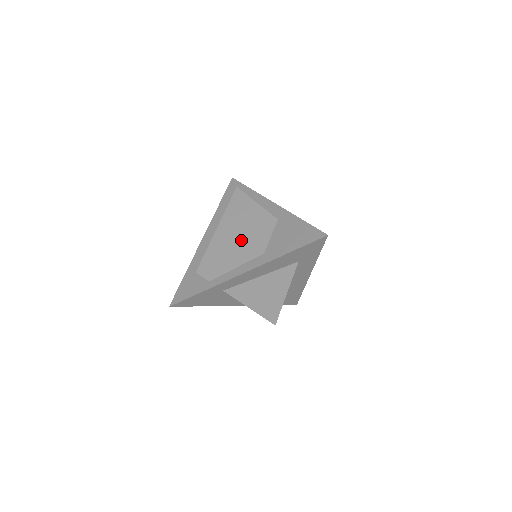
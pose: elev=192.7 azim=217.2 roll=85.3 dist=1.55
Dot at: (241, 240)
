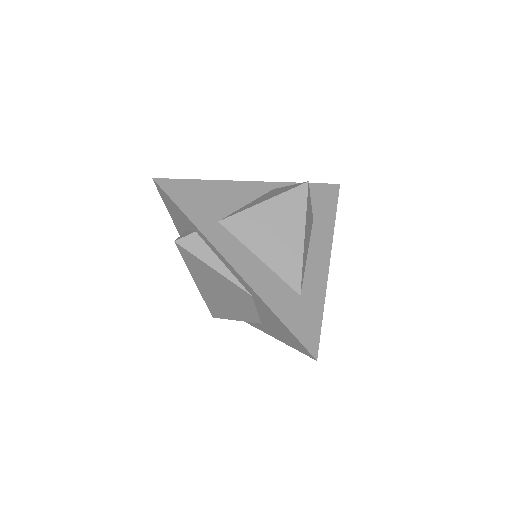
Dot at: (229, 305)
